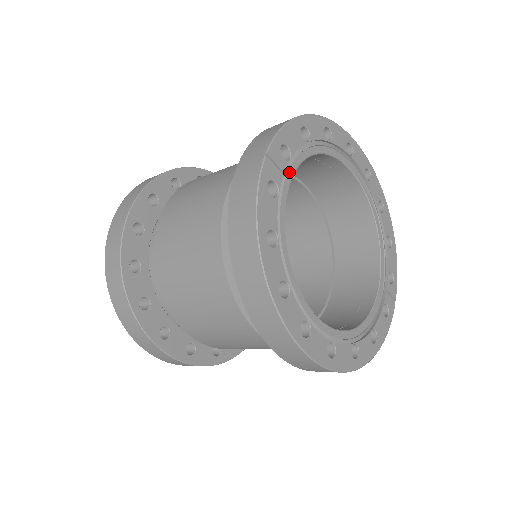
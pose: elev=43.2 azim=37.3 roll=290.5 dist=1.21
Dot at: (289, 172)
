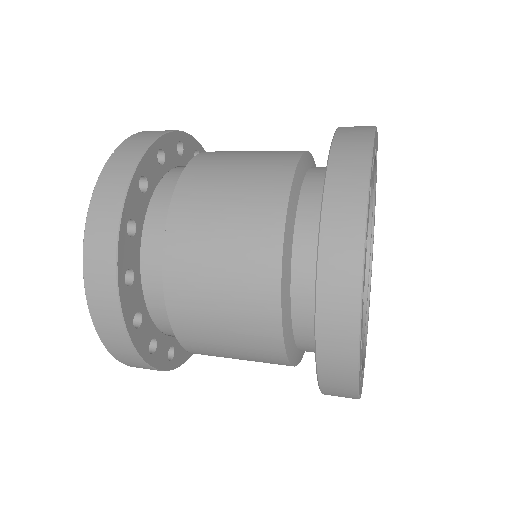
Dot at: occluded
